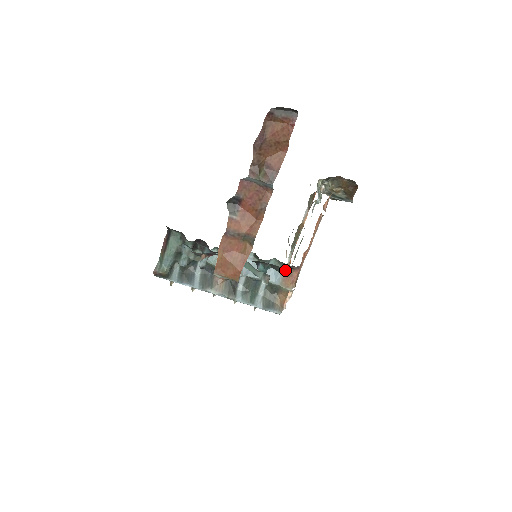
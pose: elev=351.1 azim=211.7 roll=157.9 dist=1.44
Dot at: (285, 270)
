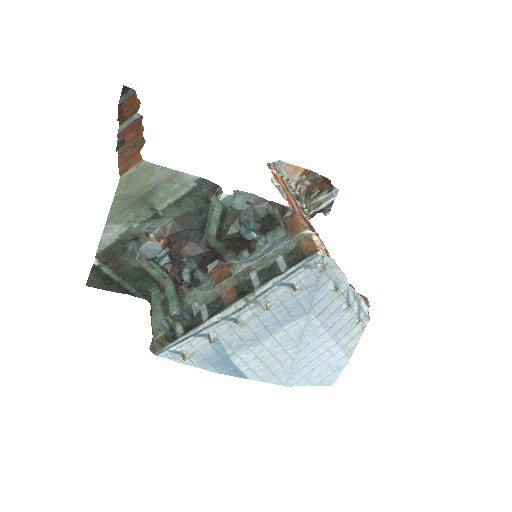
Dot at: (267, 209)
